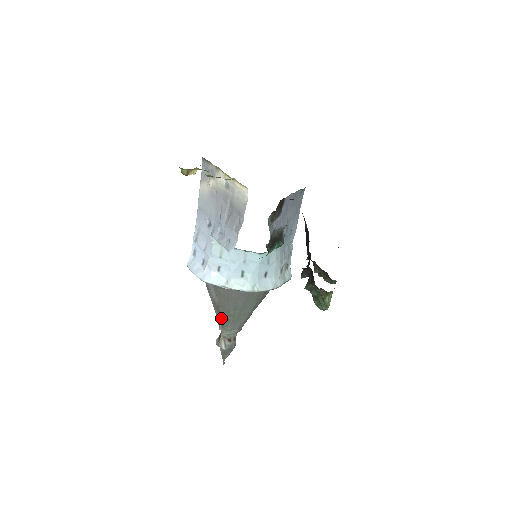
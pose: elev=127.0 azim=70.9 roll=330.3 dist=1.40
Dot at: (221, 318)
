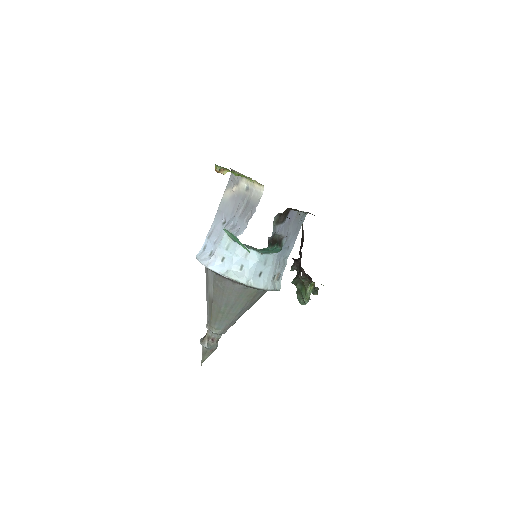
Dot at: (211, 314)
